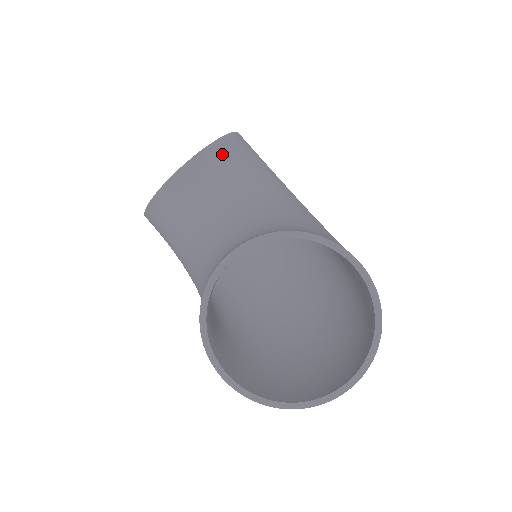
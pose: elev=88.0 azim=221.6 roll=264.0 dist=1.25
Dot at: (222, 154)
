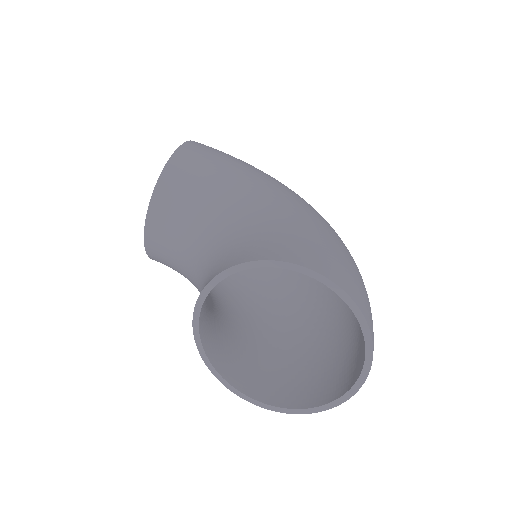
Dot at: (171, 186)
